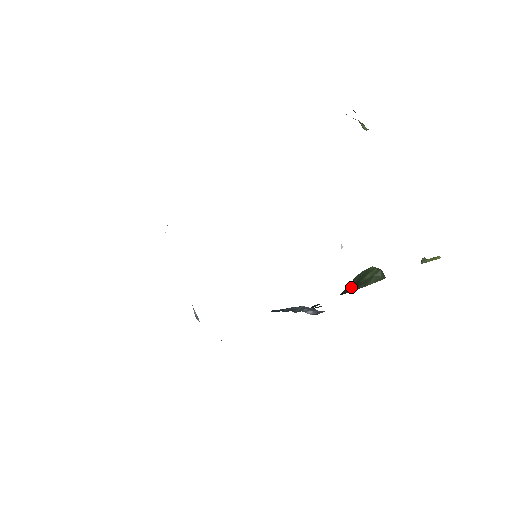
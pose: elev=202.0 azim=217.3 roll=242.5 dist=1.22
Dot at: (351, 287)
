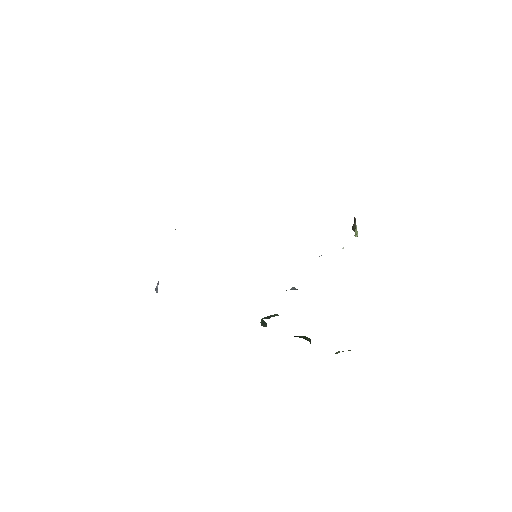
Dot at: occluded
